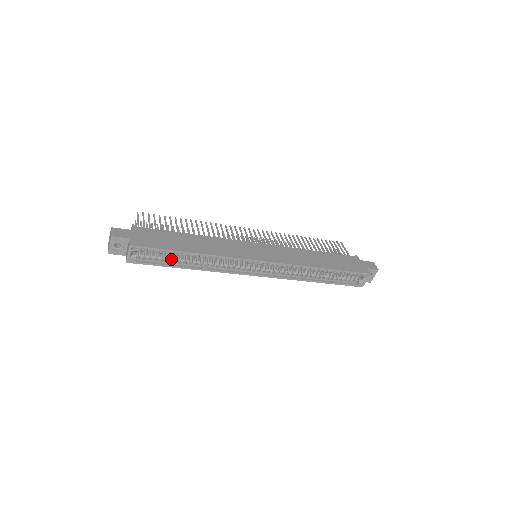
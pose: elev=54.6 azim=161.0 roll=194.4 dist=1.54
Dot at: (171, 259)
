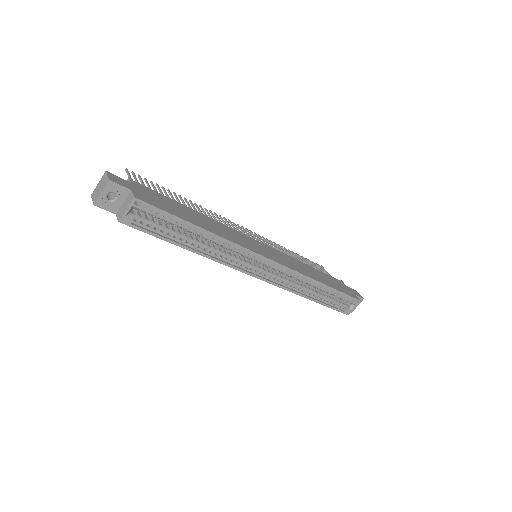
Dot at: (174, 232)
